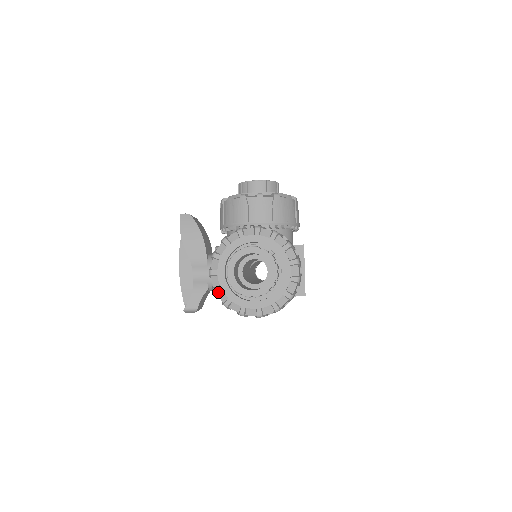
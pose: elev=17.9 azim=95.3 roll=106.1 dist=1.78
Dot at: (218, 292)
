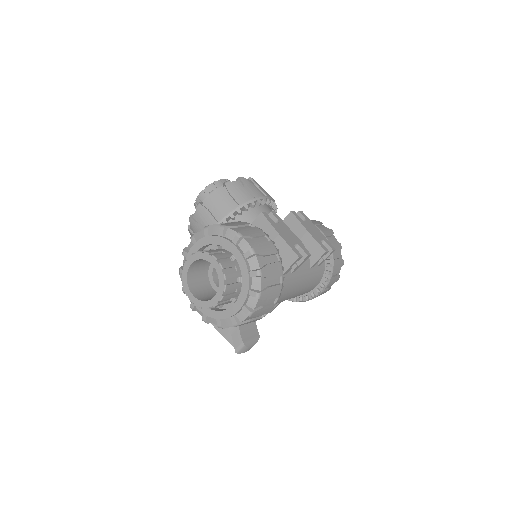
Dot at: (208, 320)
